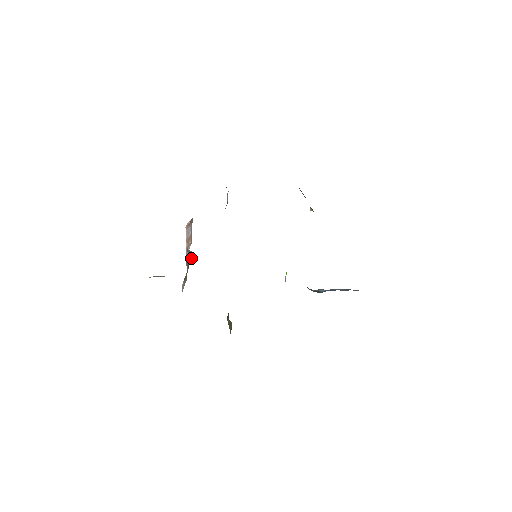
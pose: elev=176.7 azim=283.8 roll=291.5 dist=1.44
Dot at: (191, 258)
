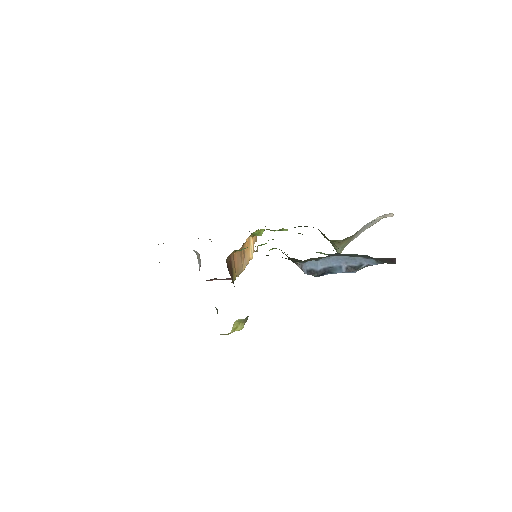
Dot at: (199, 264)
